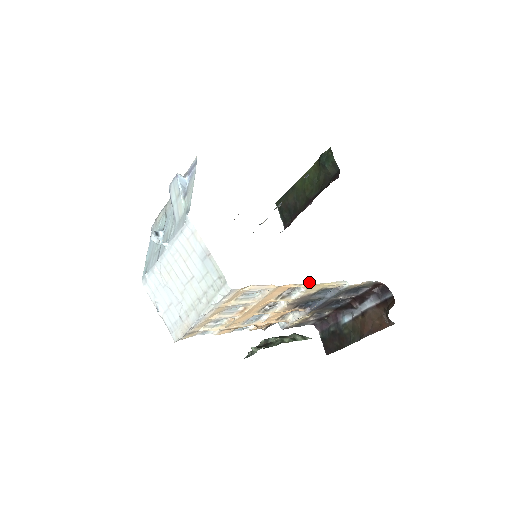
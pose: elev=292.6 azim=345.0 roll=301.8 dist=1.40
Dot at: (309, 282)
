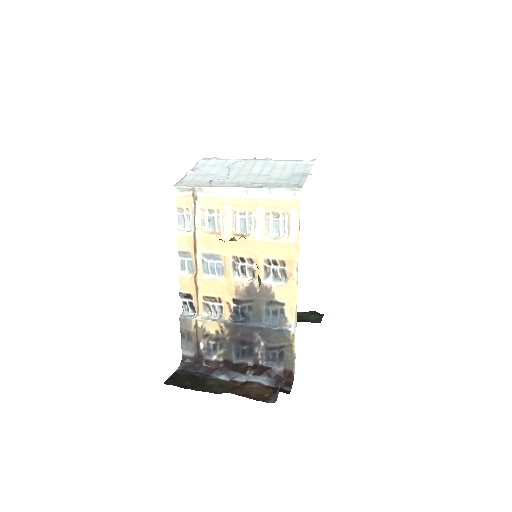
Dot at: occluded
